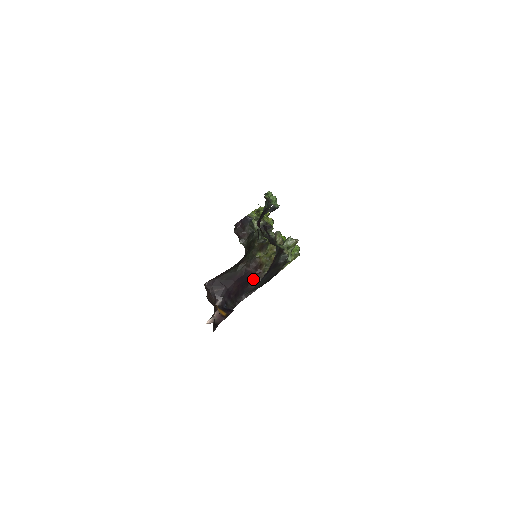
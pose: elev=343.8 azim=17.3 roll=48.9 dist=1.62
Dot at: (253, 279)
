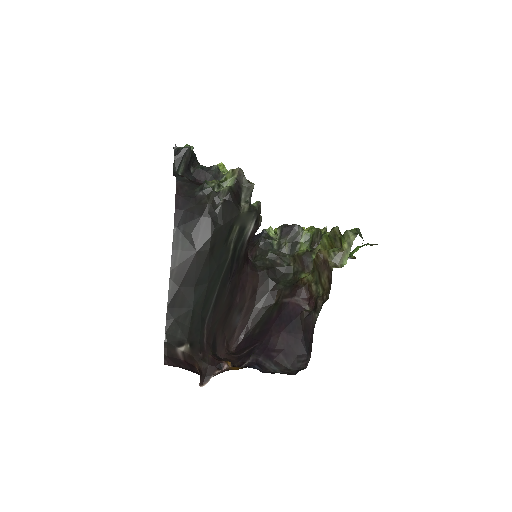
Dot at: (304, 314)
